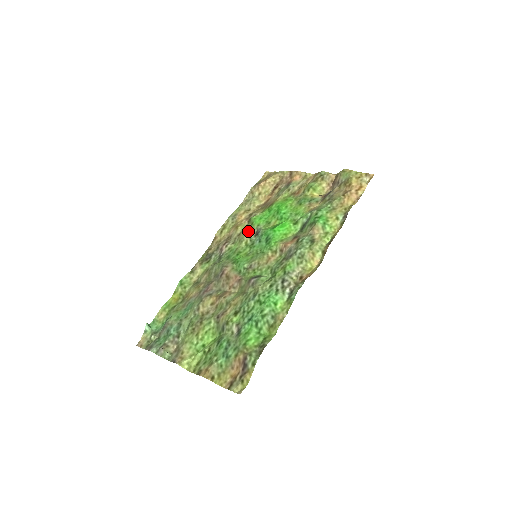
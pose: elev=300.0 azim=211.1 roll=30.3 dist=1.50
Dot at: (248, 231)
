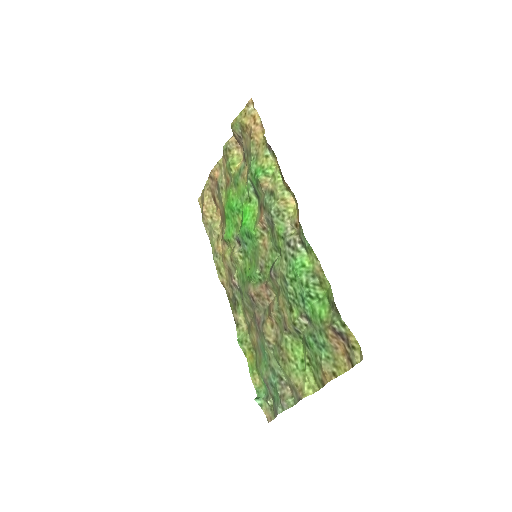
Dot at: (233, 249)
